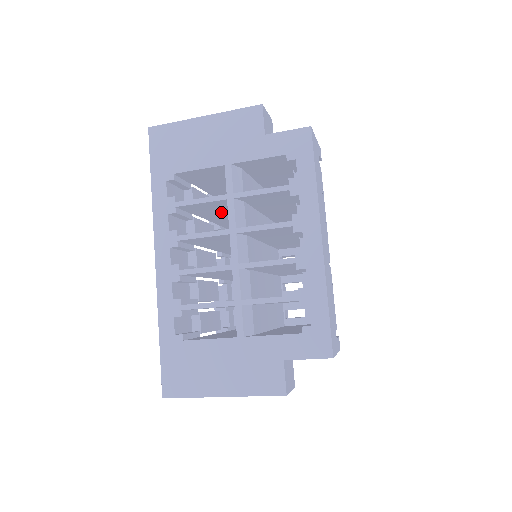
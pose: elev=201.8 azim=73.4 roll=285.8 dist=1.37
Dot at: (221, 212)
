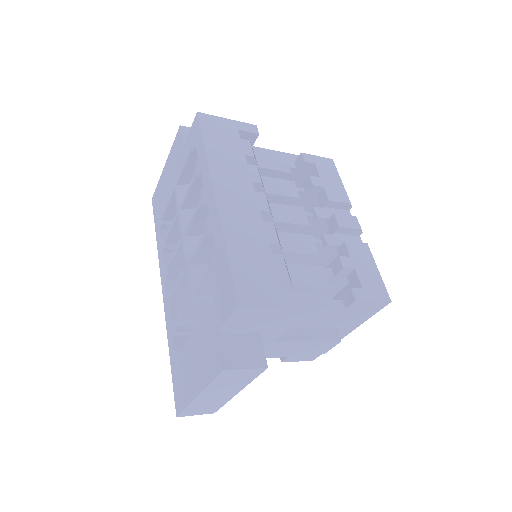
Dot at: occluded
